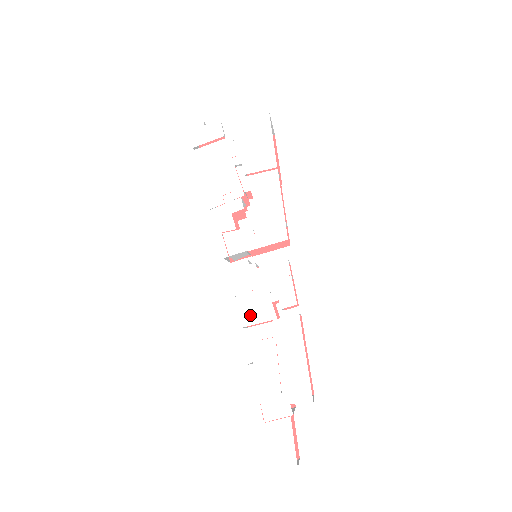
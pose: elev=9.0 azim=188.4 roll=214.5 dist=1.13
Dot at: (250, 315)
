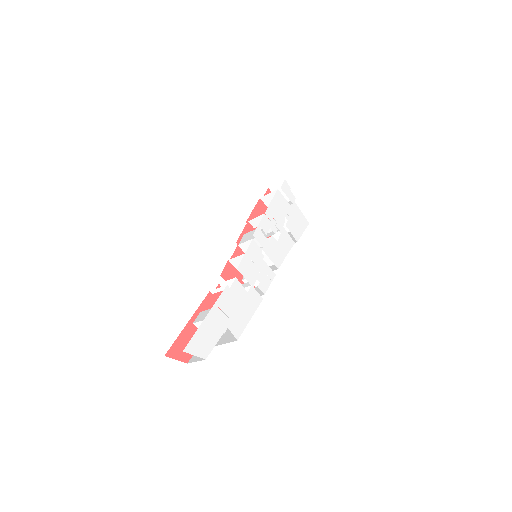
Dot at: (245, 270)
